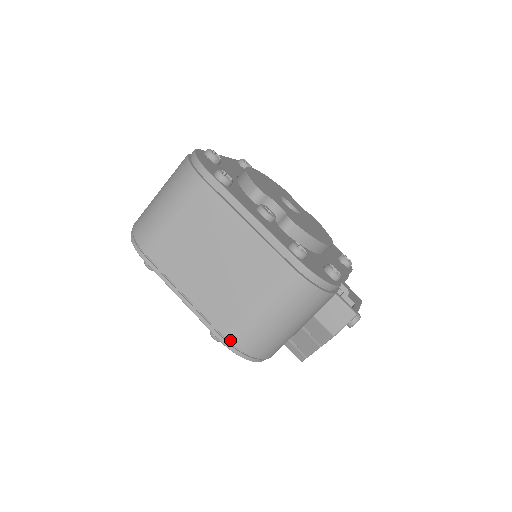
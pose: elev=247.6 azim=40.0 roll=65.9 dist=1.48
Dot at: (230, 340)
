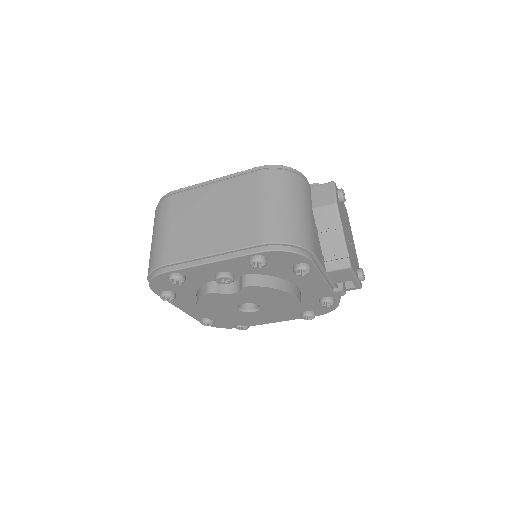
Dot at: (265, 242)
